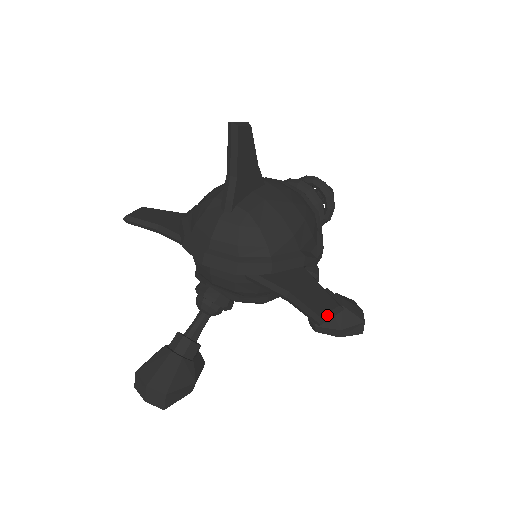
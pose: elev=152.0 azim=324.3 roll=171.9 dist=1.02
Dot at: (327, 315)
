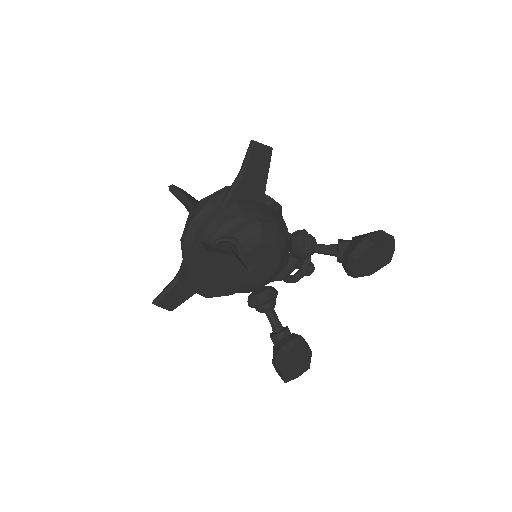
Dot at: (256, 143)
